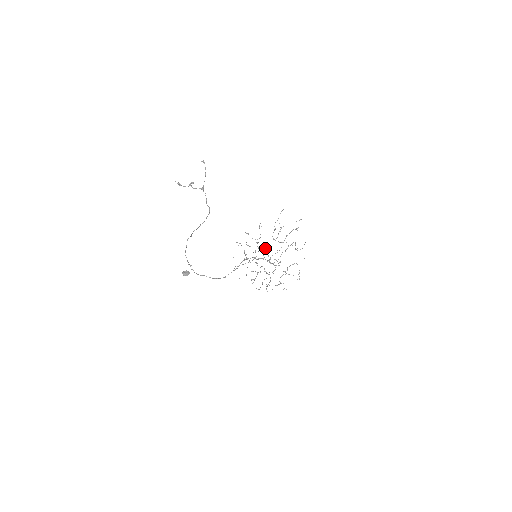
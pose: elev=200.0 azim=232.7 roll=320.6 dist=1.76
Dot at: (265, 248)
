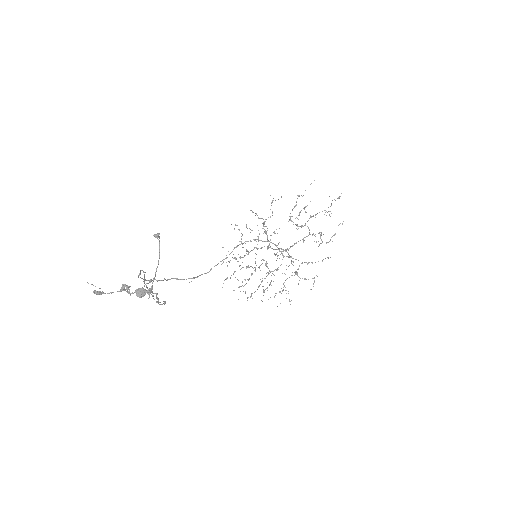
Dot at: (274, 233)
